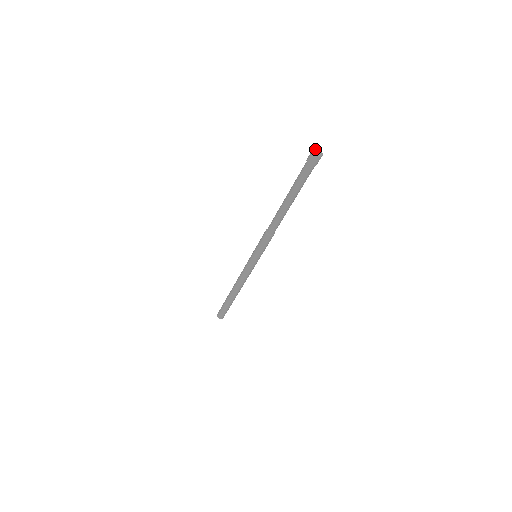
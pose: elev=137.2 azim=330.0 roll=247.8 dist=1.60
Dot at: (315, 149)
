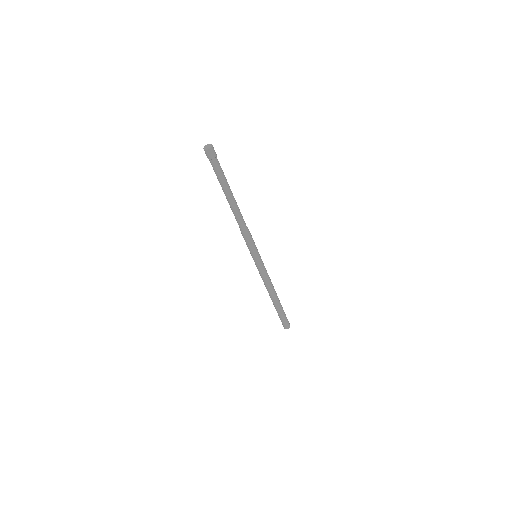
Dot at: (205, 147)
